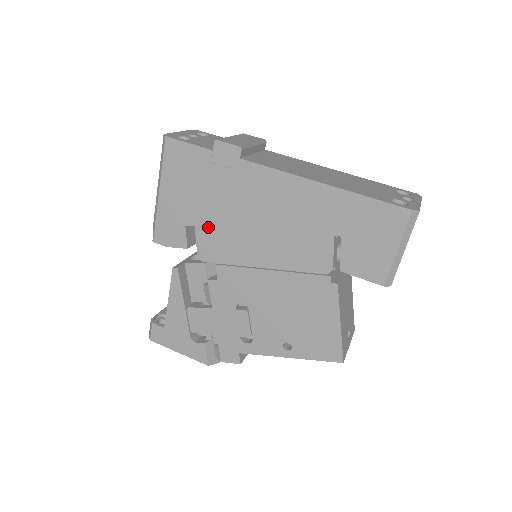
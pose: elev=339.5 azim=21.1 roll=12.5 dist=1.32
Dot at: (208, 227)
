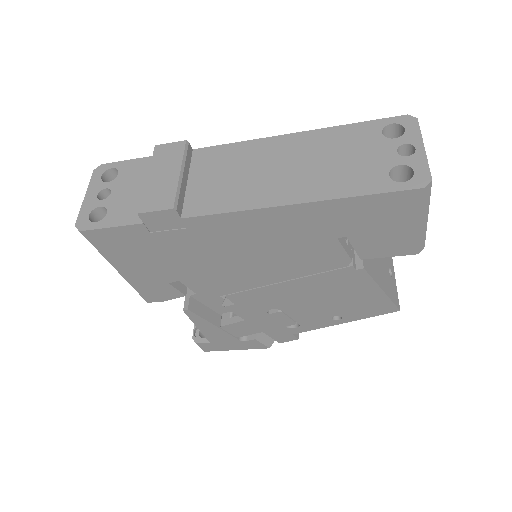
Dot at: (193, 277)
